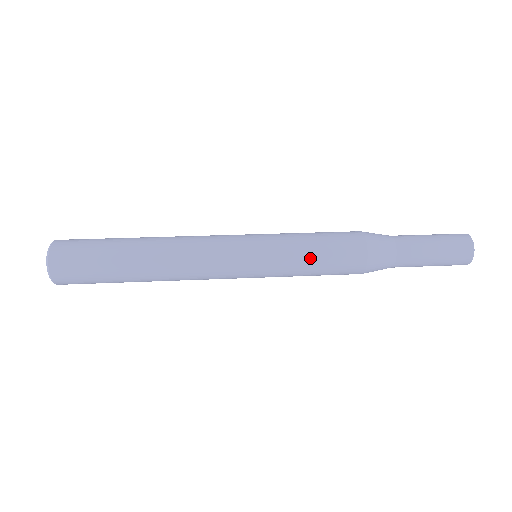
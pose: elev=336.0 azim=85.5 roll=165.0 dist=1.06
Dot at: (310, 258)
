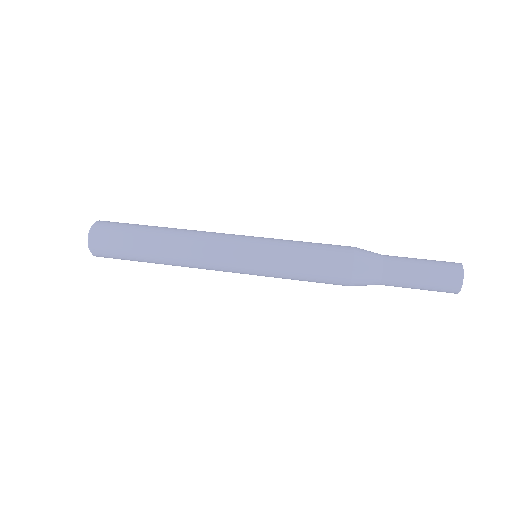
Dot at: (298, 267)
